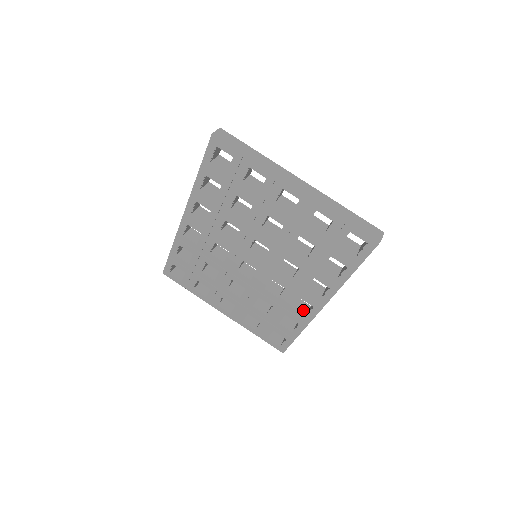
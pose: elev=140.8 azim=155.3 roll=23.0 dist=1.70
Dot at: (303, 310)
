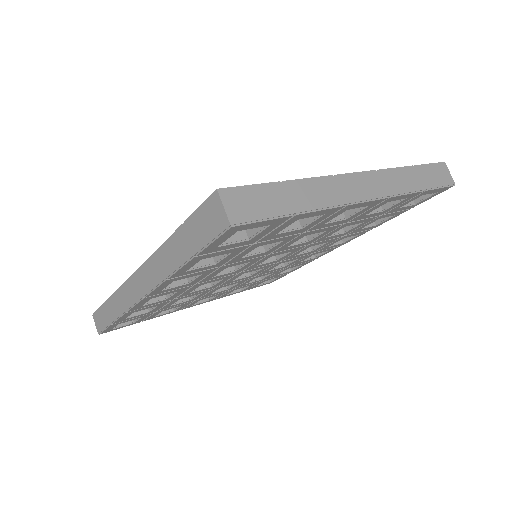
Dot at: occluded
